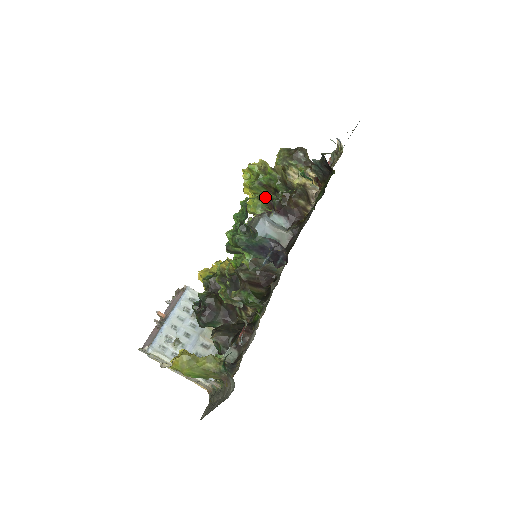
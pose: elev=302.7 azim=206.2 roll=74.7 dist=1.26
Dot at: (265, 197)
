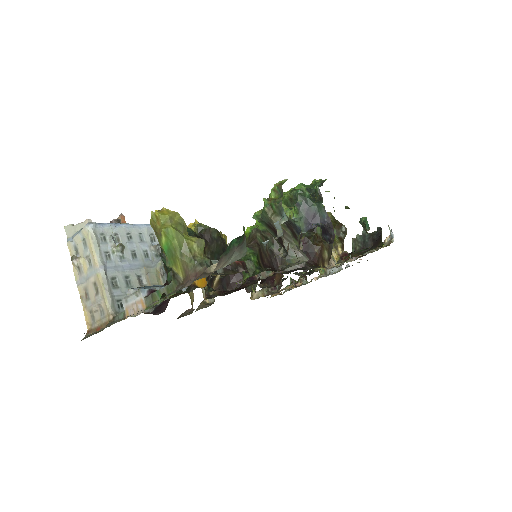
Dot at: occluded
